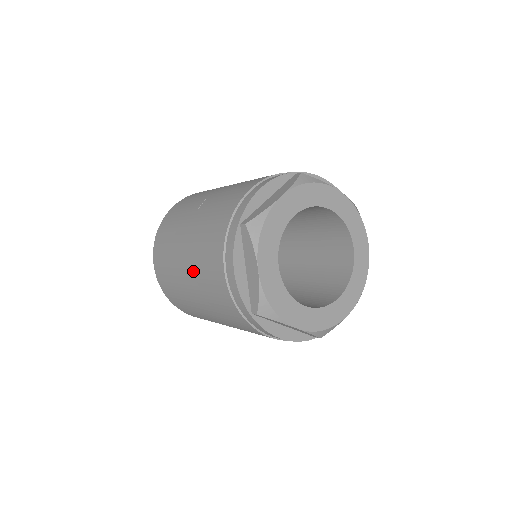
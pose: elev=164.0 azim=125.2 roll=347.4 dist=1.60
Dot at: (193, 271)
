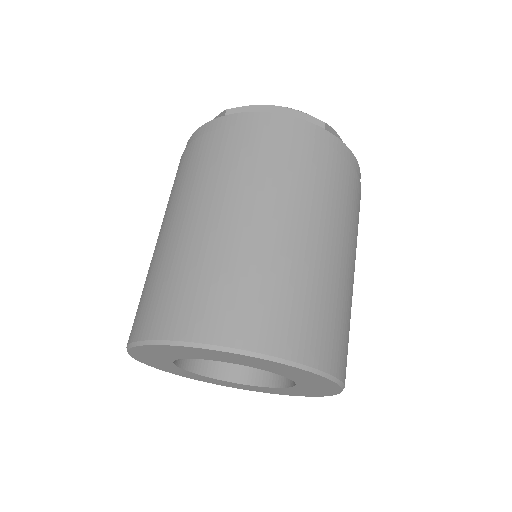
Dot at: (168, 211)
